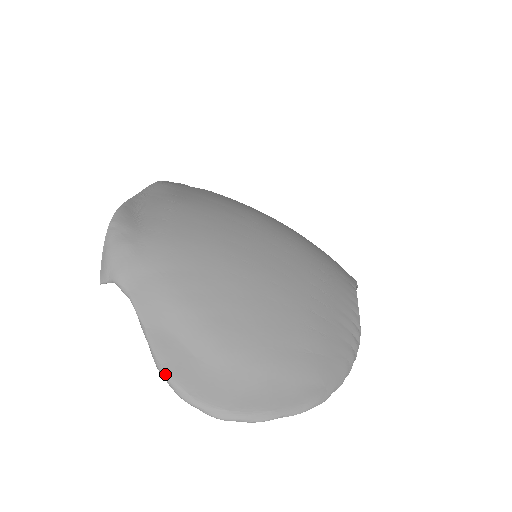
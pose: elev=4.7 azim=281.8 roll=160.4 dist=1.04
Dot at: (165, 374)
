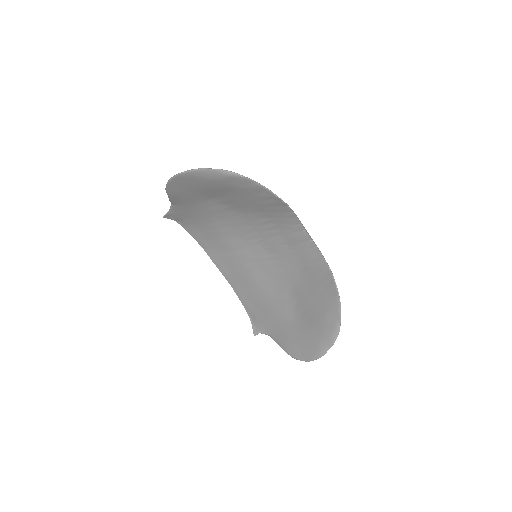
Dot at: (167, 186)
